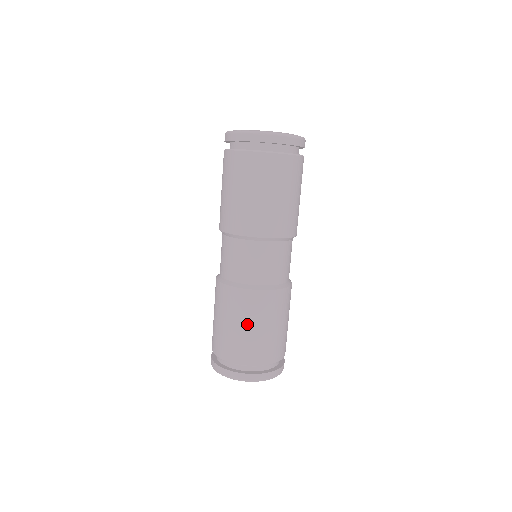
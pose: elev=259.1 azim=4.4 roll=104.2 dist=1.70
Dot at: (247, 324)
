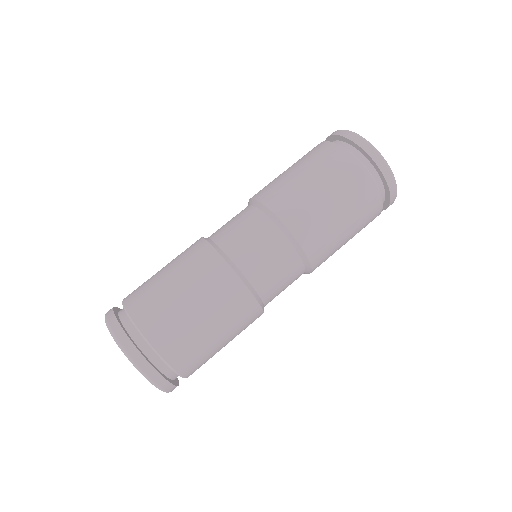
Dot at: (169, 268)
